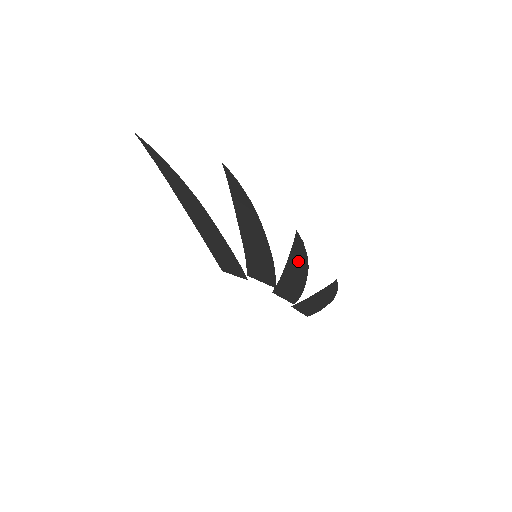
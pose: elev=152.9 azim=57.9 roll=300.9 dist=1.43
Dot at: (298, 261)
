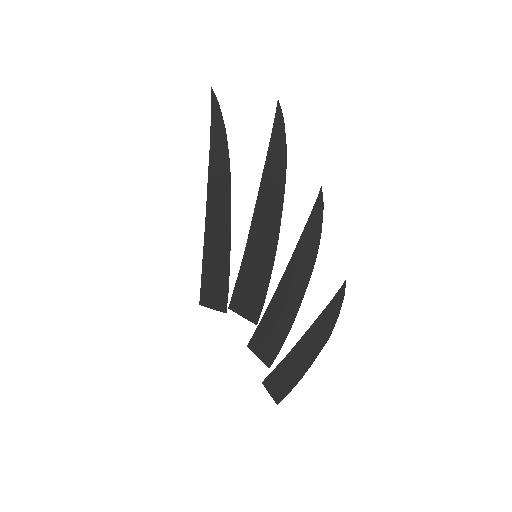
Dot at: (306, 250)
